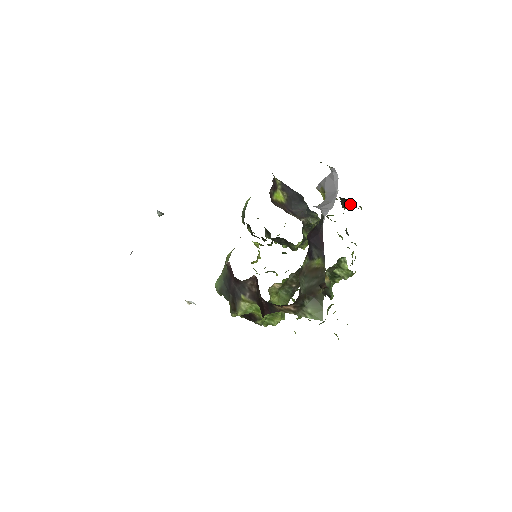
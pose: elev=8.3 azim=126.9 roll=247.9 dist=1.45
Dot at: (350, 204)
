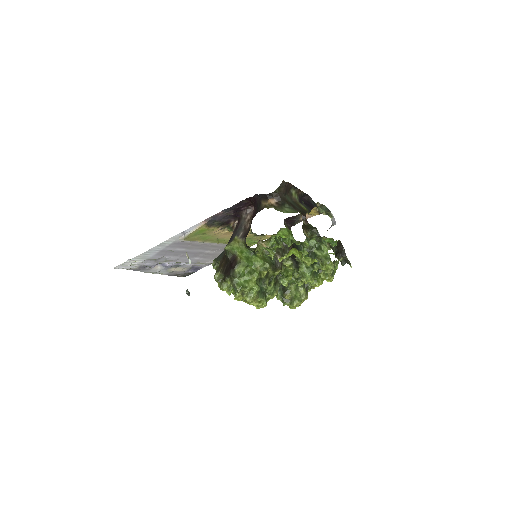
Dot at: (342, 252)
